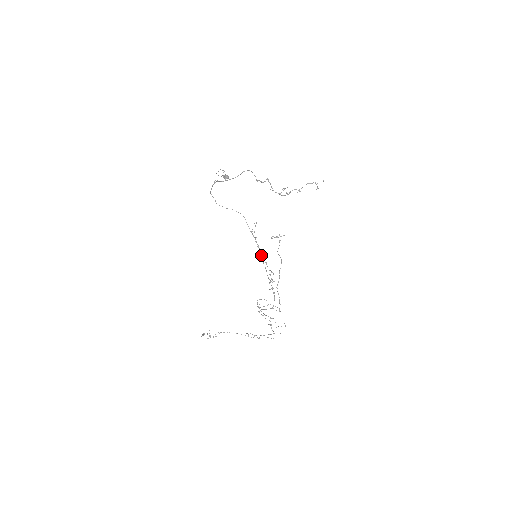
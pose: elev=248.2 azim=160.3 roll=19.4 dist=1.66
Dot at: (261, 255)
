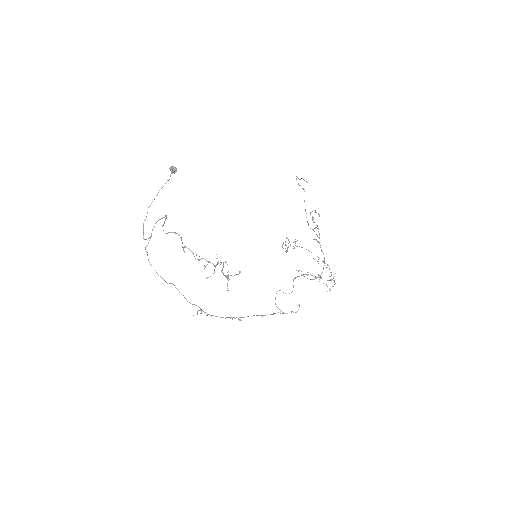
Dot at: occluded
